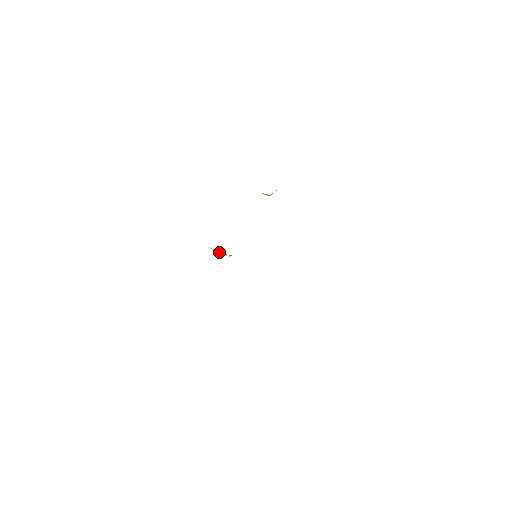
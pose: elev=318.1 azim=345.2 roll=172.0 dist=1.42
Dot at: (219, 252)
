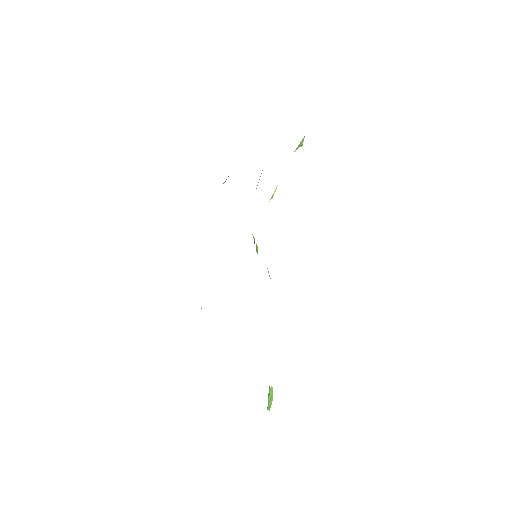
Dot at: occluded
